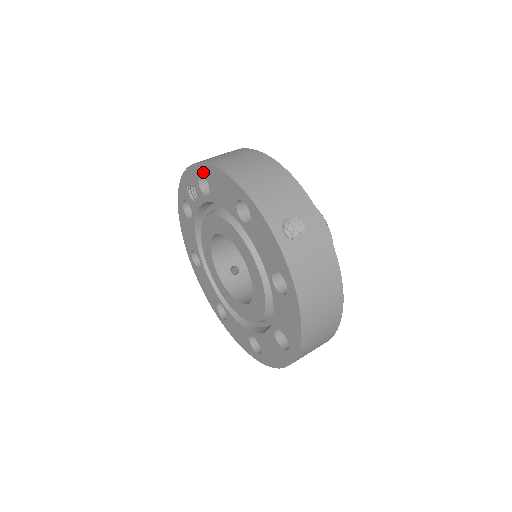
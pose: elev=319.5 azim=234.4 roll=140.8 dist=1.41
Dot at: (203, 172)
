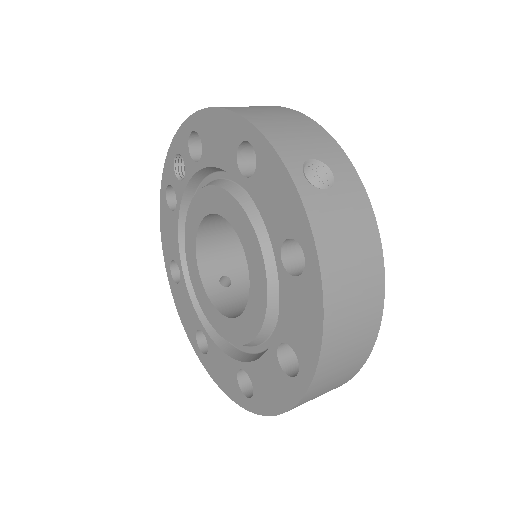
Dot at: (196, 126)
